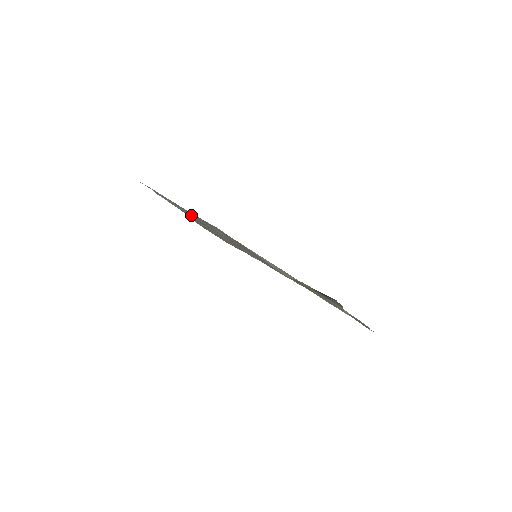
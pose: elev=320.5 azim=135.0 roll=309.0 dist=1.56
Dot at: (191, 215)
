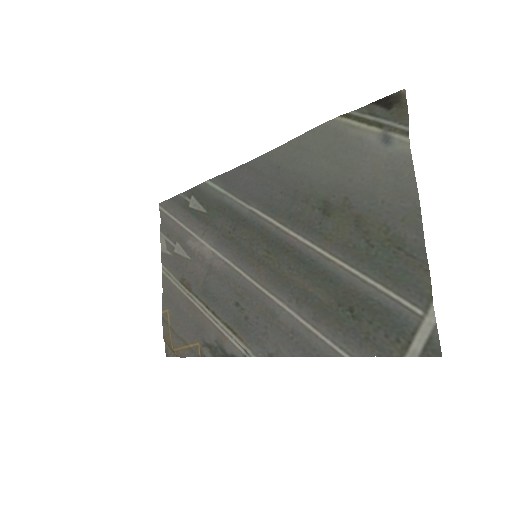
Dot at: (188, 244)
